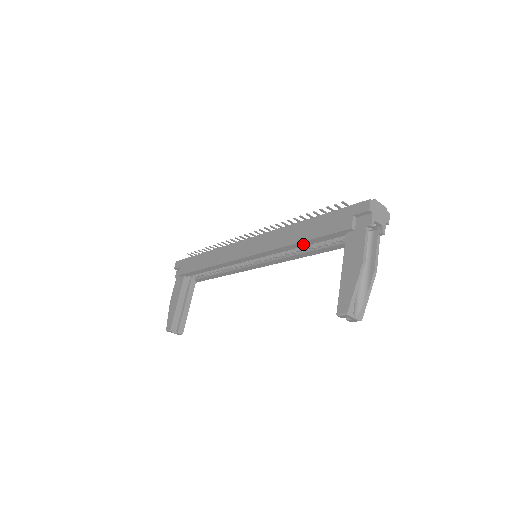
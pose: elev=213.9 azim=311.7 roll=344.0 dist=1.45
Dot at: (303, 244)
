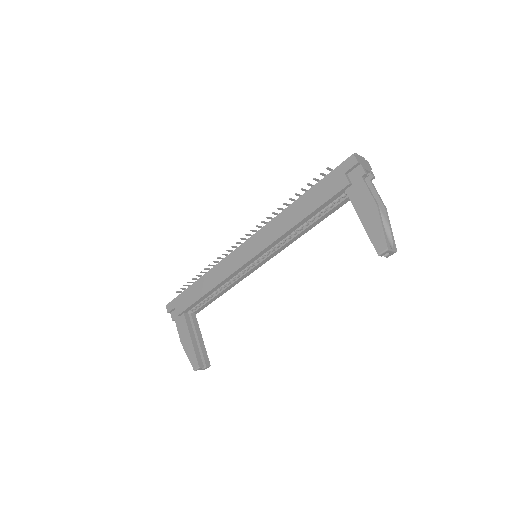
Dot at: (306, 220)
